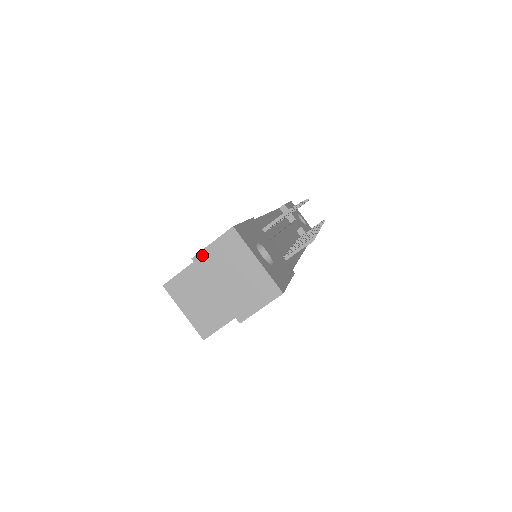
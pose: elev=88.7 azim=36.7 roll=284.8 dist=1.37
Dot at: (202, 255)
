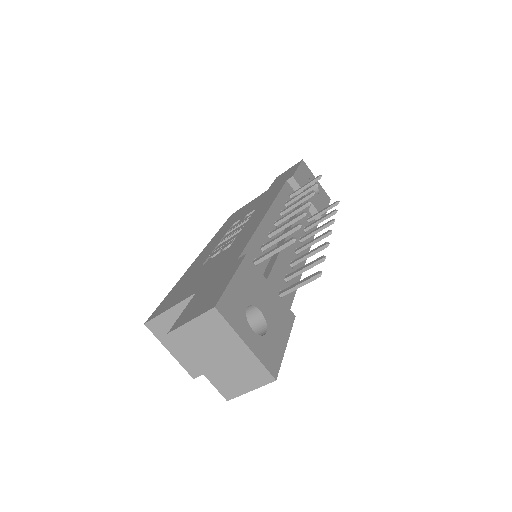
Dot at: (180, 332)
